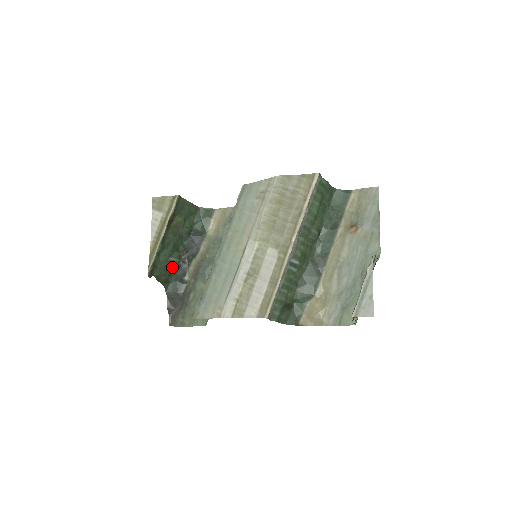
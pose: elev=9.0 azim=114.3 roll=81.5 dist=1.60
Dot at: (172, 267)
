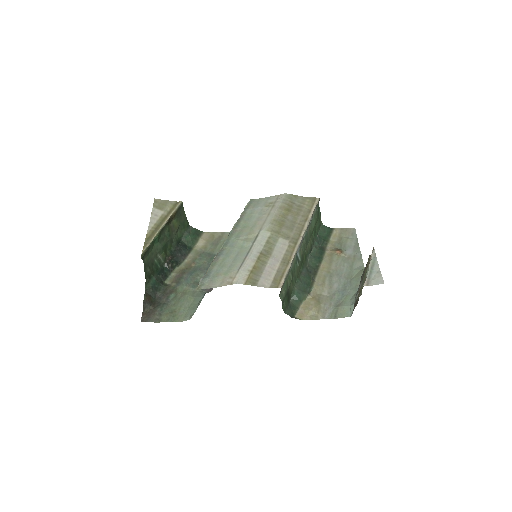
Dot at: (157, 265)
